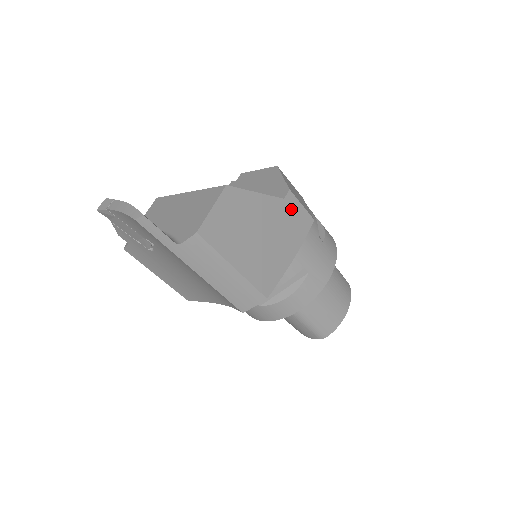
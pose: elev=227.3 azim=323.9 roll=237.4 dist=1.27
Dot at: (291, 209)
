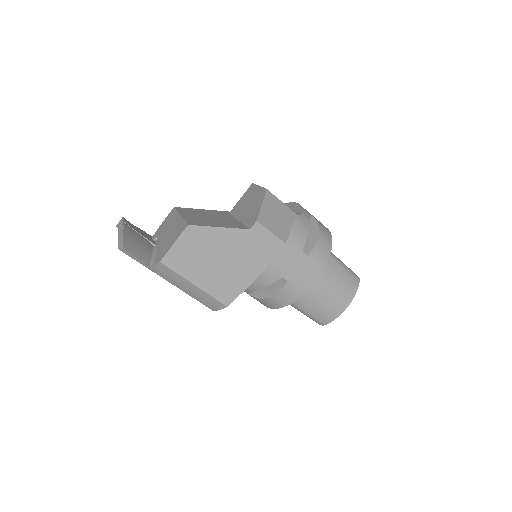
Dot at: (258, 237)
